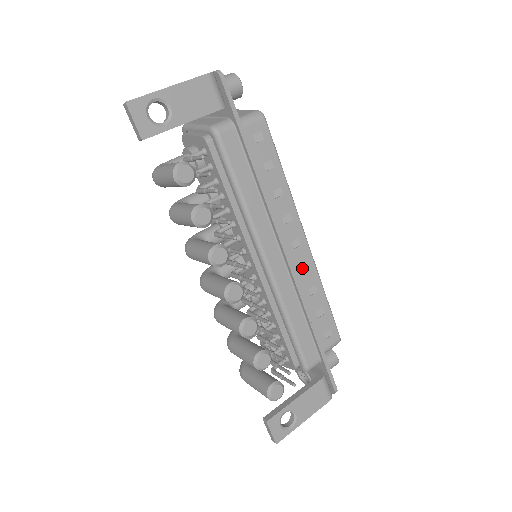
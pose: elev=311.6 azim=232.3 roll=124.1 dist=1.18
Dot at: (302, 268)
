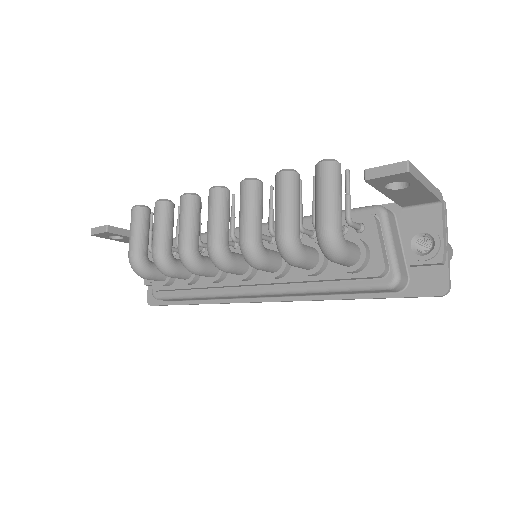
Dot at: occluded
